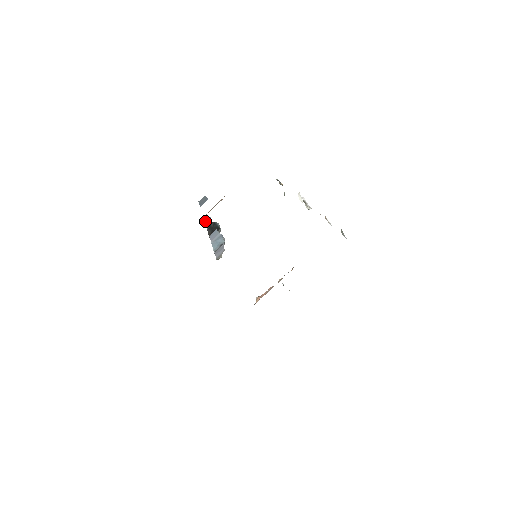
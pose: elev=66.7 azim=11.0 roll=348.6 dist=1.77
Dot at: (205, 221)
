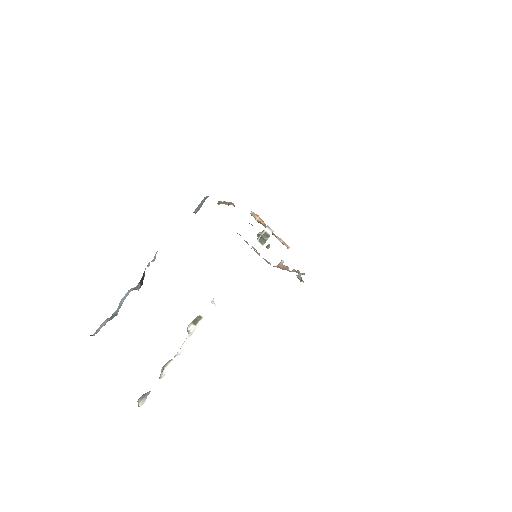
Dot at: (154, 258)
